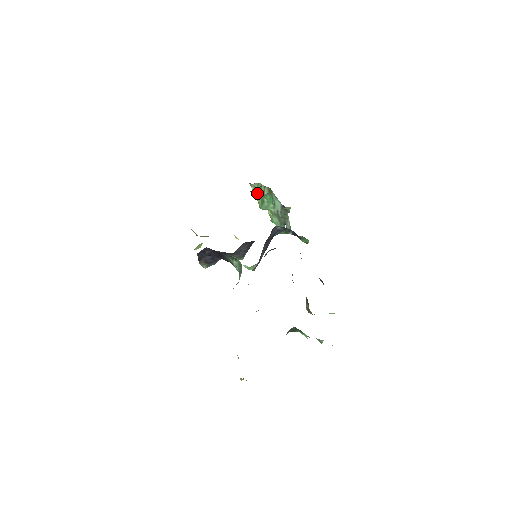
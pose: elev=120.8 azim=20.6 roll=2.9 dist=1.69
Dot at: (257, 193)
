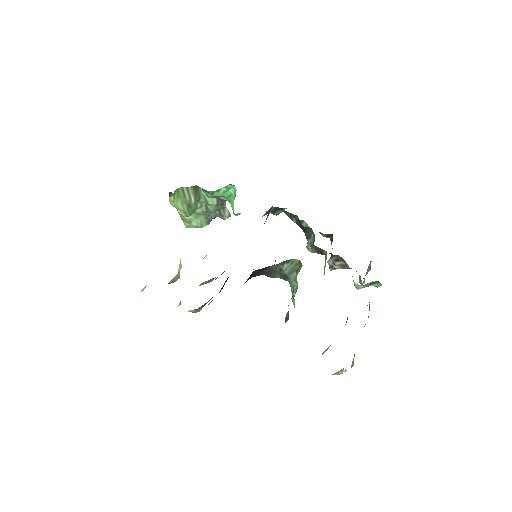
Dot at: (178, 201)
